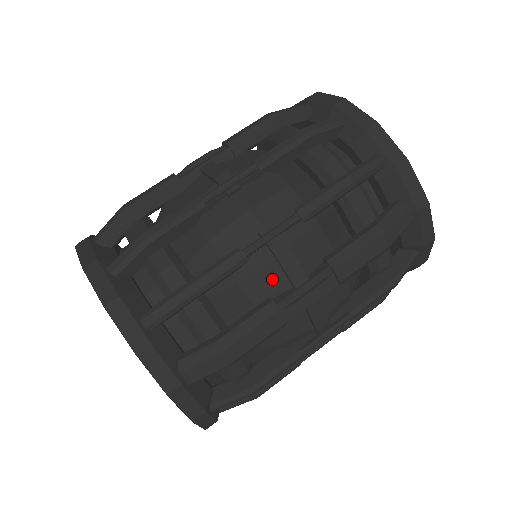
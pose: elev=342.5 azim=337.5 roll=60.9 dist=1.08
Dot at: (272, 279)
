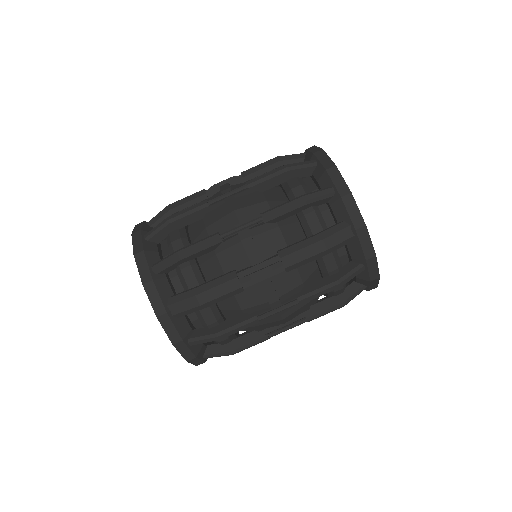
Dot at: (239, 258)
